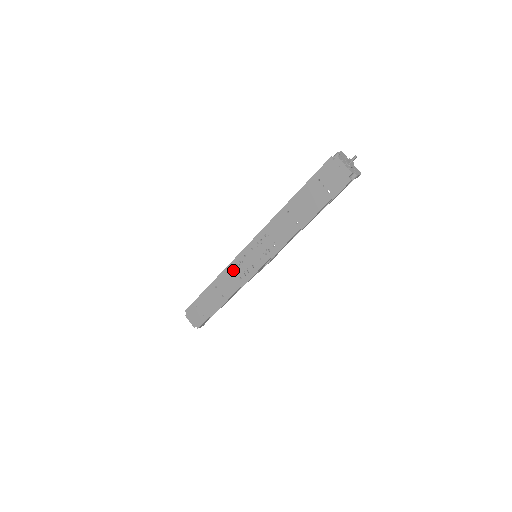
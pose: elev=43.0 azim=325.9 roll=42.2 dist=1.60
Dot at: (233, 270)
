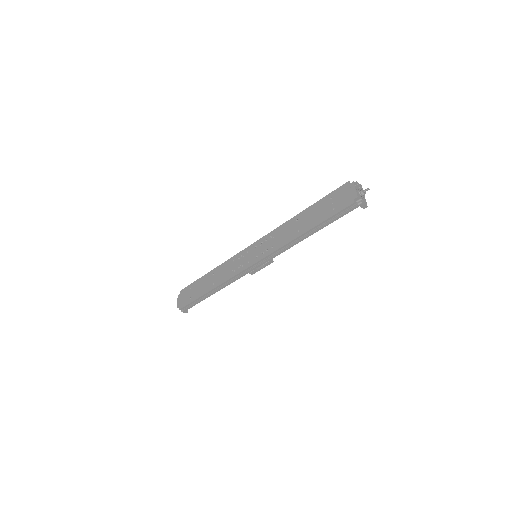
Dot at: (233, 262)
